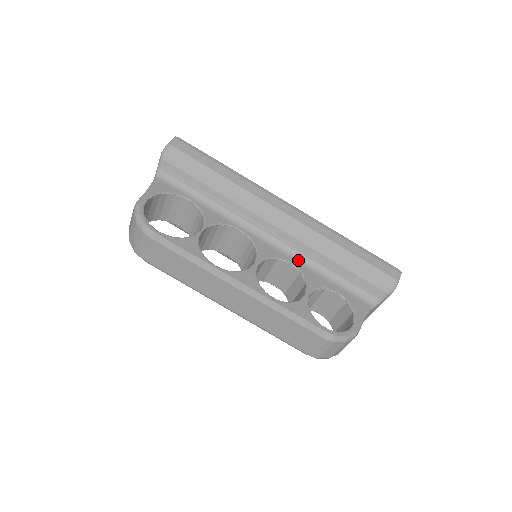
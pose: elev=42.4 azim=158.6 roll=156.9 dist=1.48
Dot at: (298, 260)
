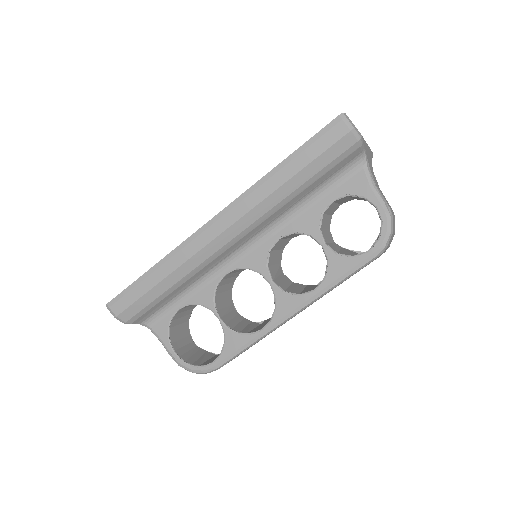
Dot at: (279, 227)
